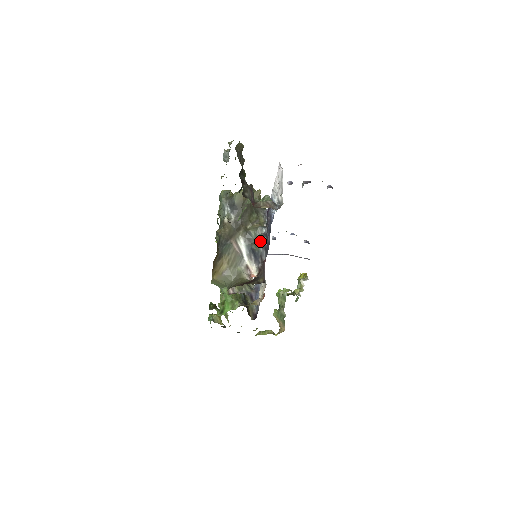
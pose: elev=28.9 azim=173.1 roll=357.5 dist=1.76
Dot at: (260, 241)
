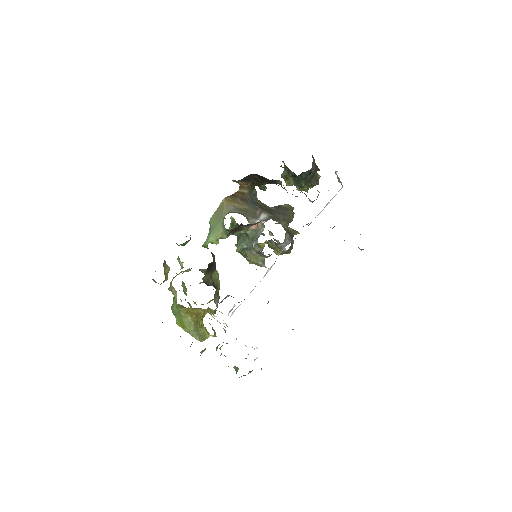
Dot at: occluded
